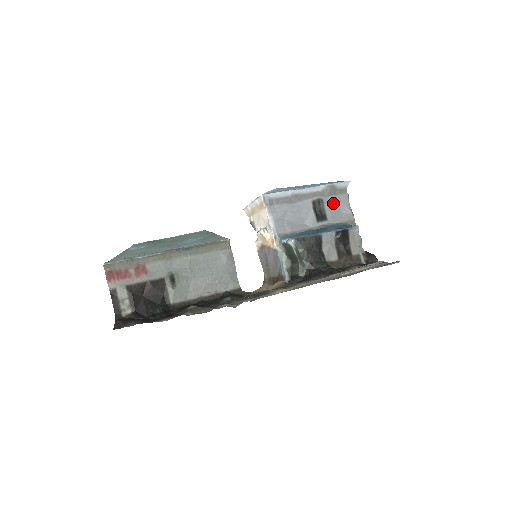
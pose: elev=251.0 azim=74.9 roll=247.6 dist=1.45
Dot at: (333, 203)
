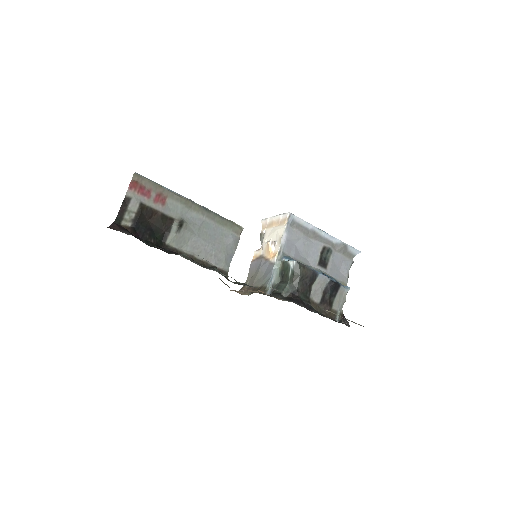
Dot at: (338, 259)
